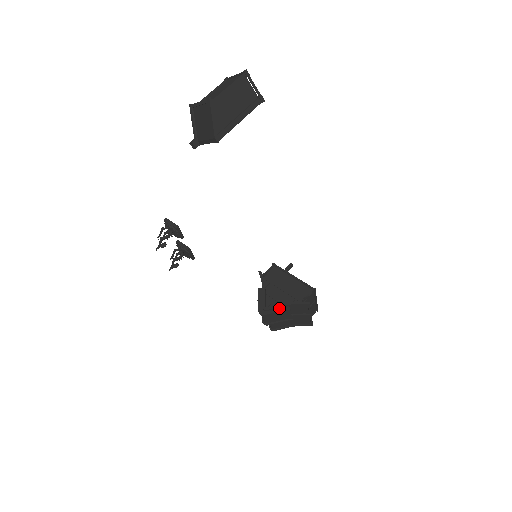
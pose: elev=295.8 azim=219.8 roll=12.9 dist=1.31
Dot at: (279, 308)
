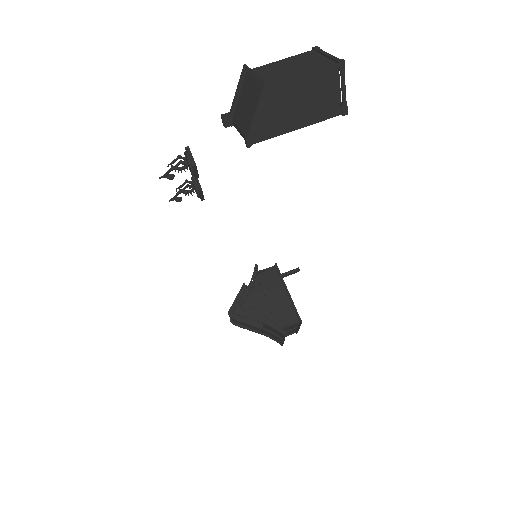
Dot at: (252, 320)
